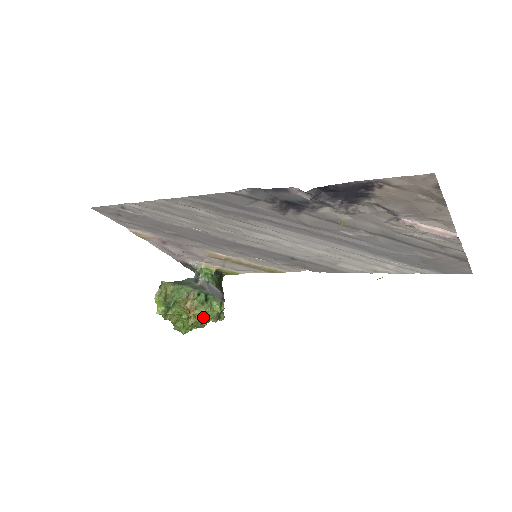
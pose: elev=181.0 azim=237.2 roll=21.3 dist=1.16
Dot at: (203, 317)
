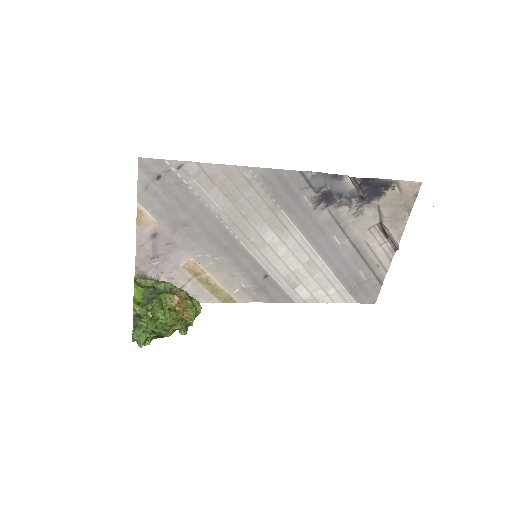
Dot at: (183, 316)
